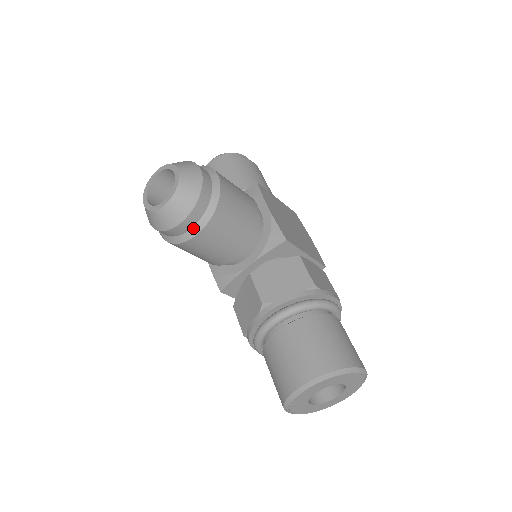
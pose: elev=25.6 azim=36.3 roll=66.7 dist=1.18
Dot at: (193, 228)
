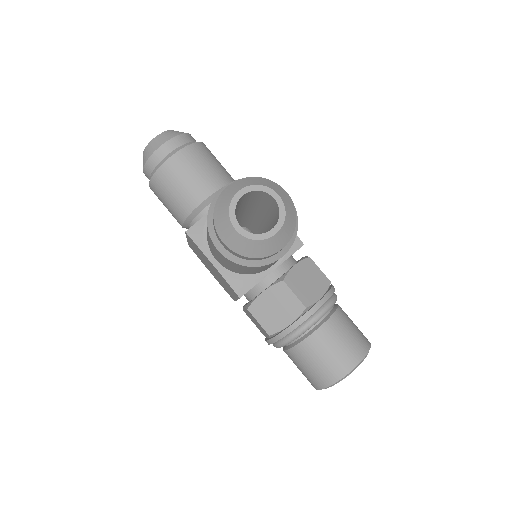
Dot at: (280, 252)
